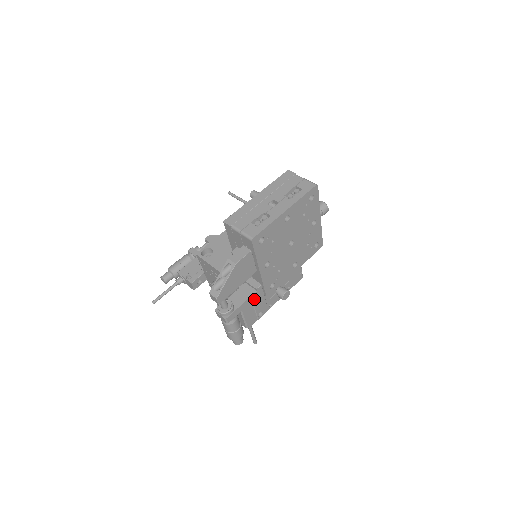
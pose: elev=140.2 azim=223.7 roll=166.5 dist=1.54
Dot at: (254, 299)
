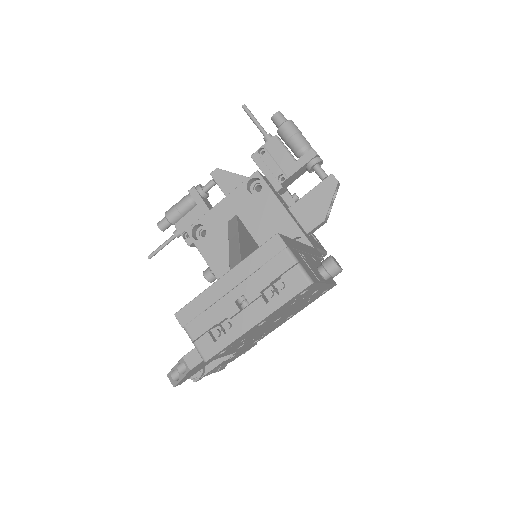
Dot at: (231, 357)
